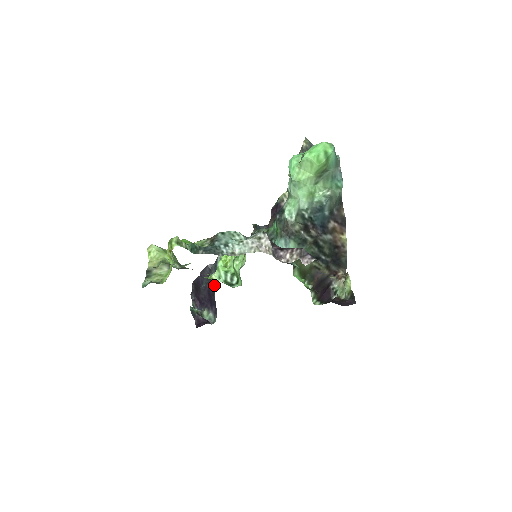
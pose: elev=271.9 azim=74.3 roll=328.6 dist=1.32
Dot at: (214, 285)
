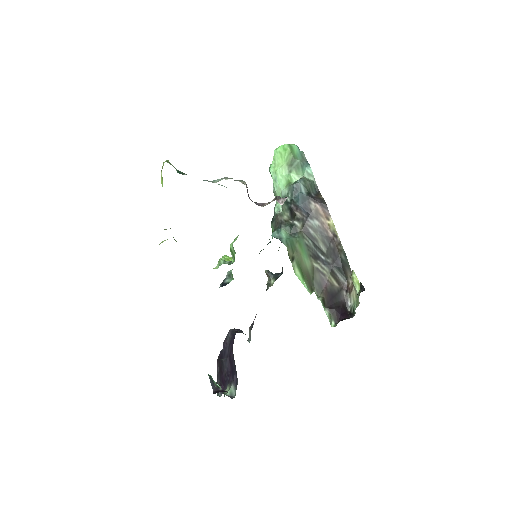
Dot at: occluded
